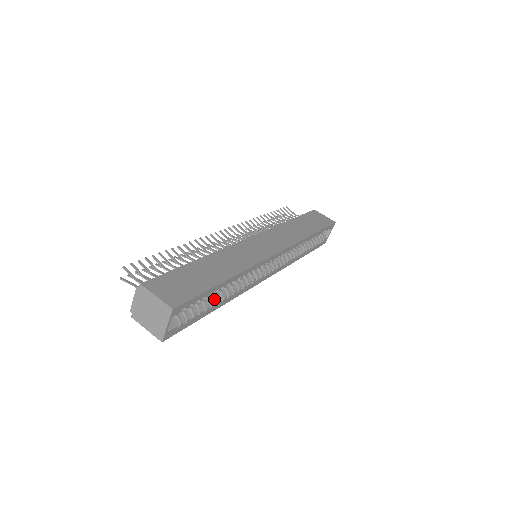
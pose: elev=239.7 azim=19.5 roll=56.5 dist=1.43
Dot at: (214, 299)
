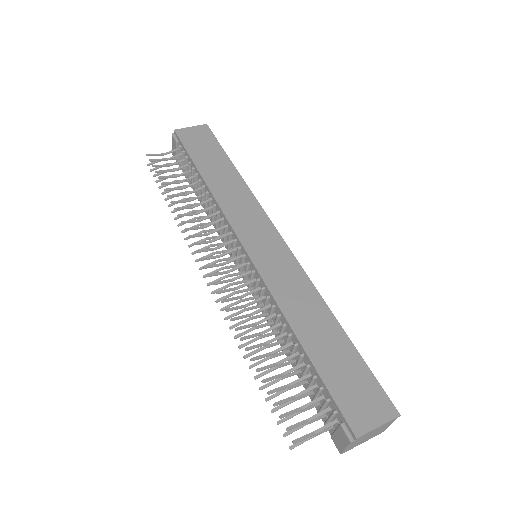
Dot at: occluded
